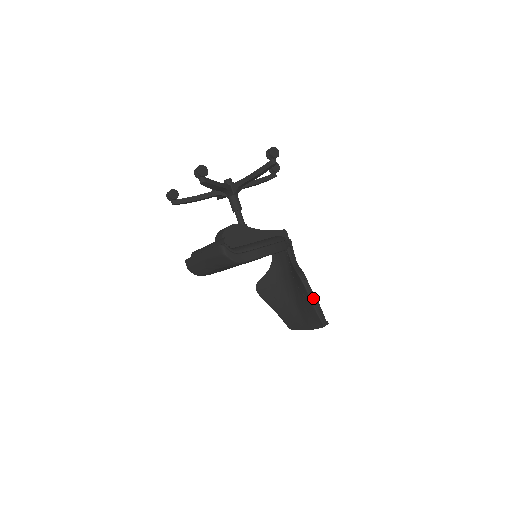
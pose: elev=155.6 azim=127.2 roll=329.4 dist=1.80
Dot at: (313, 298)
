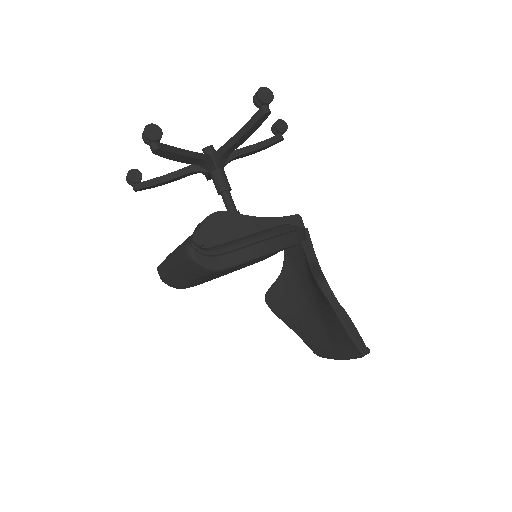
Dot at: (342, 315)
